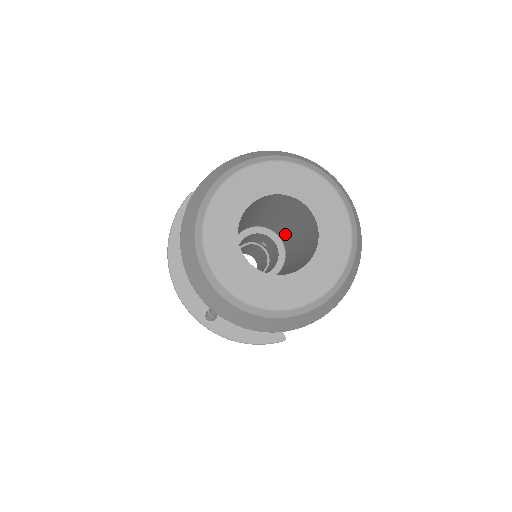
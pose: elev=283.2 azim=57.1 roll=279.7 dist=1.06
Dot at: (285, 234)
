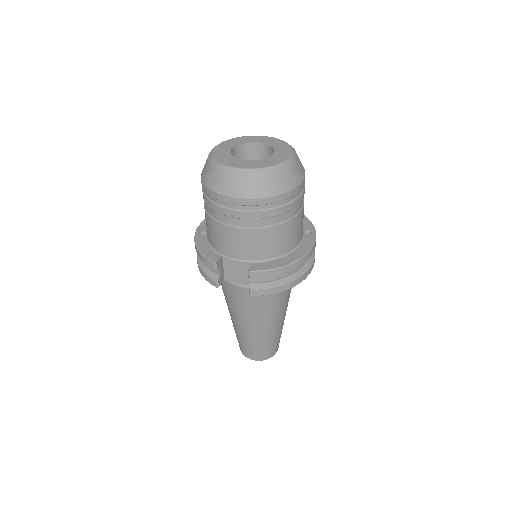
Dot at: occluded
